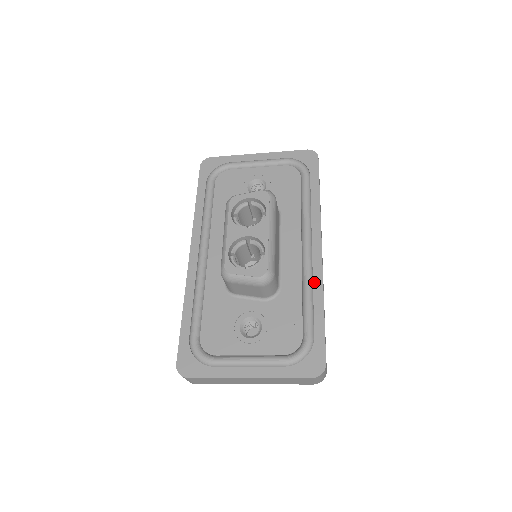
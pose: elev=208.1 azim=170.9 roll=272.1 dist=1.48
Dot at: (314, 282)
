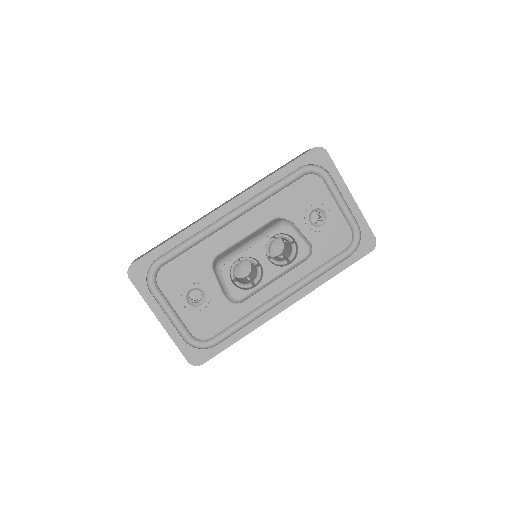
Dot at: (258, 319)
